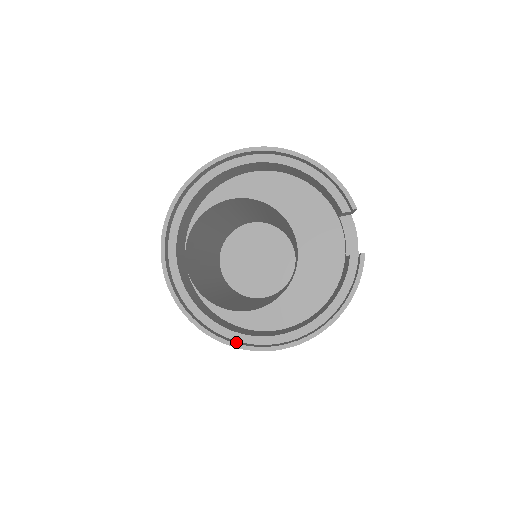
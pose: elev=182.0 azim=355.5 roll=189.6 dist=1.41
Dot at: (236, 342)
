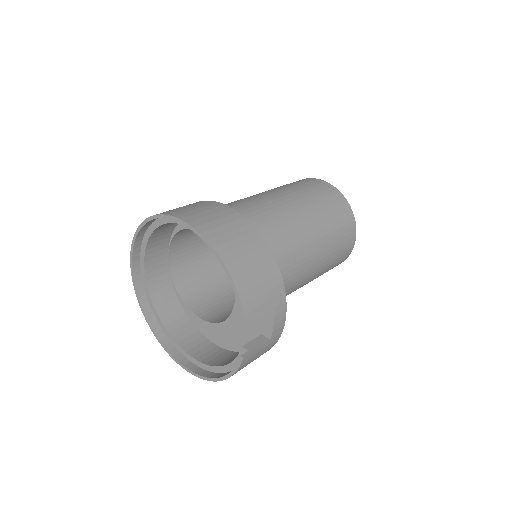
Dot at: (166, 343)
